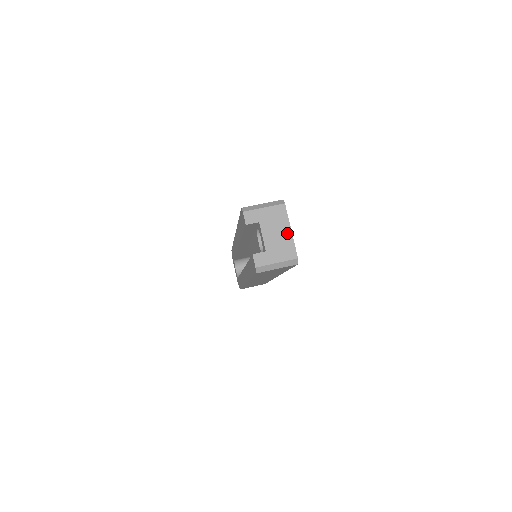
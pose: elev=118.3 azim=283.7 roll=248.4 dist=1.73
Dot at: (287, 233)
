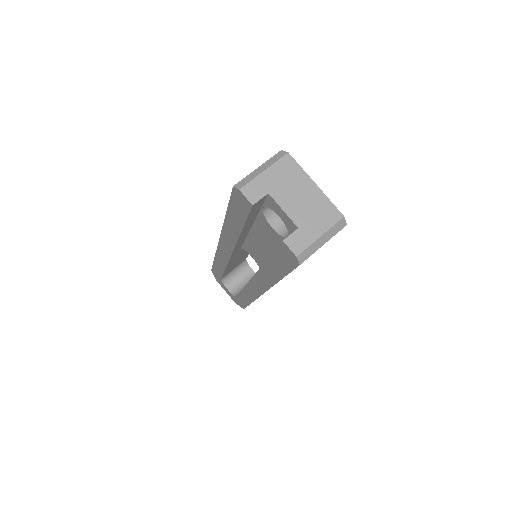
Dot at: (312, 190)
